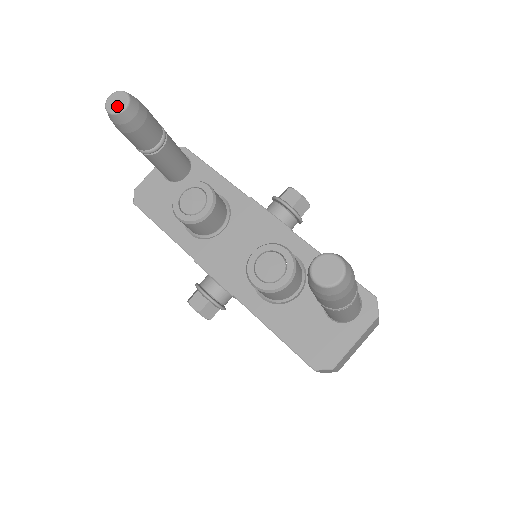
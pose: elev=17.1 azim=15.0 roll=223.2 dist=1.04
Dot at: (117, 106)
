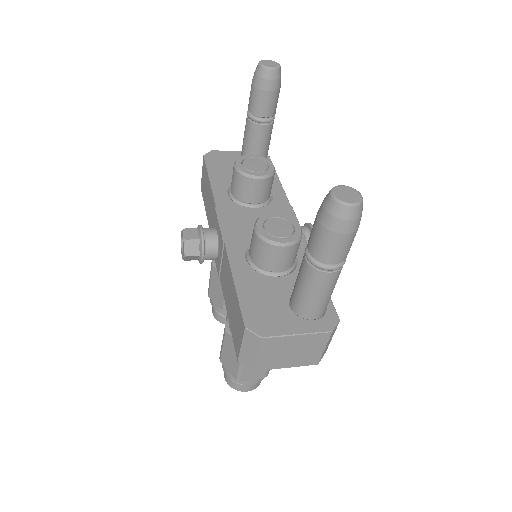
Dot at: (268, 64)
